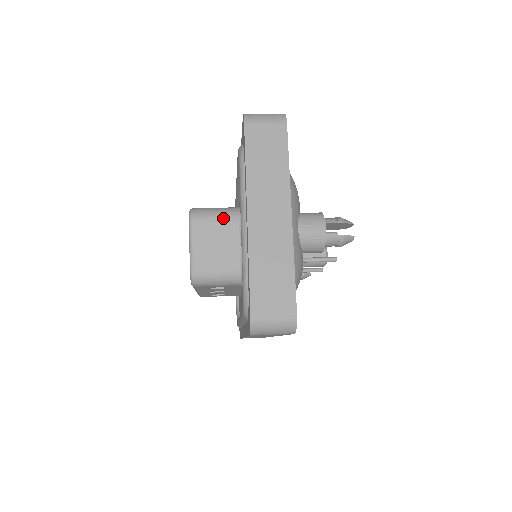
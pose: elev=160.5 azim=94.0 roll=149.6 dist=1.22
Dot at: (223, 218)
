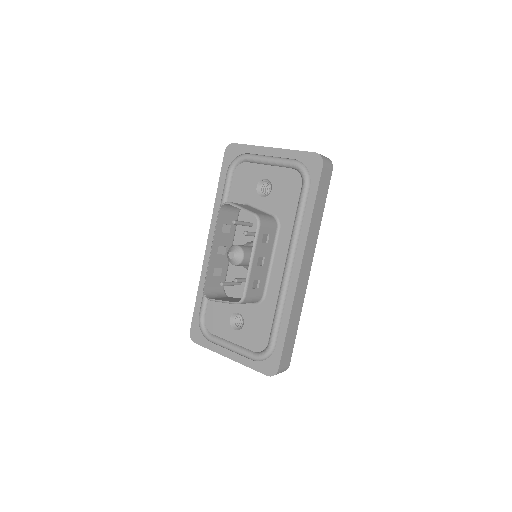
Dot at: occluded
